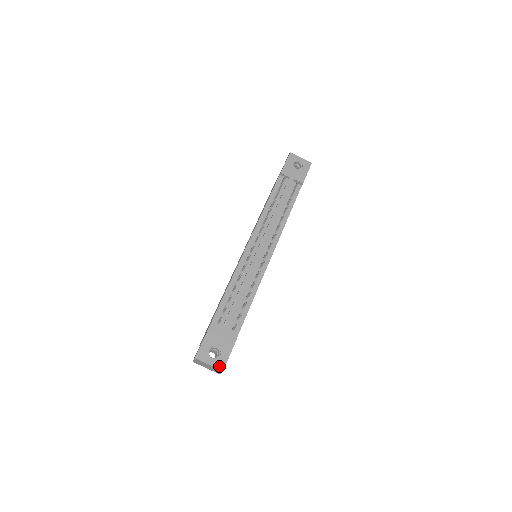
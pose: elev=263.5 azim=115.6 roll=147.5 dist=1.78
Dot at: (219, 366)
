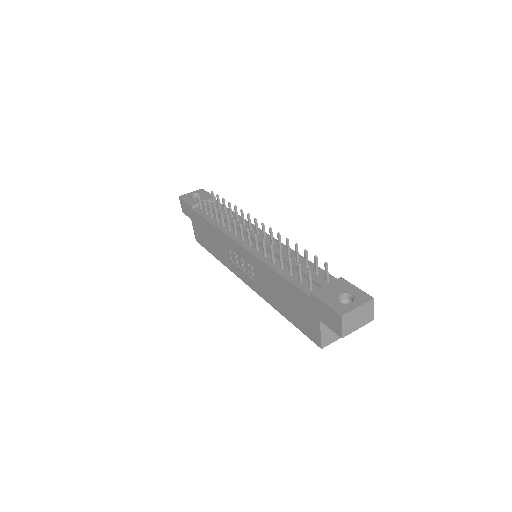
Dot at: (365, 299)
